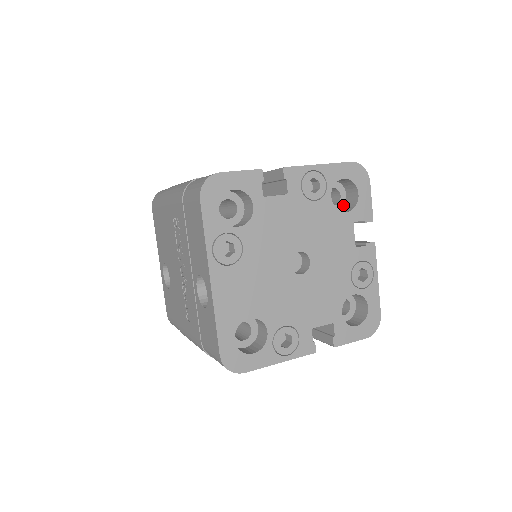
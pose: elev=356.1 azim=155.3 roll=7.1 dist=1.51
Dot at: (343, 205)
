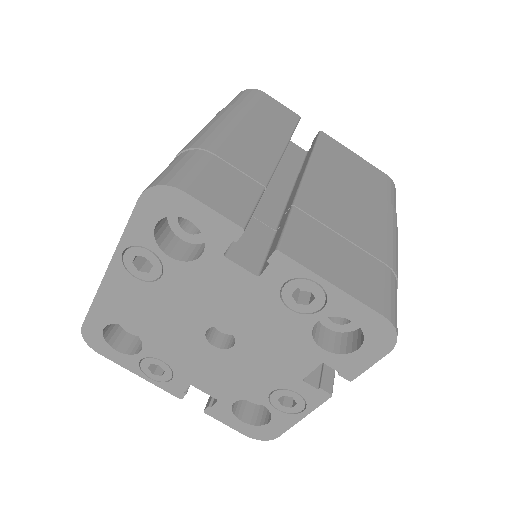
Dot at: (345, 331)
